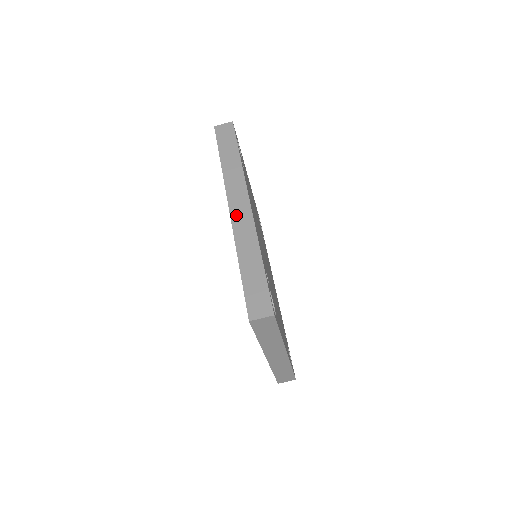
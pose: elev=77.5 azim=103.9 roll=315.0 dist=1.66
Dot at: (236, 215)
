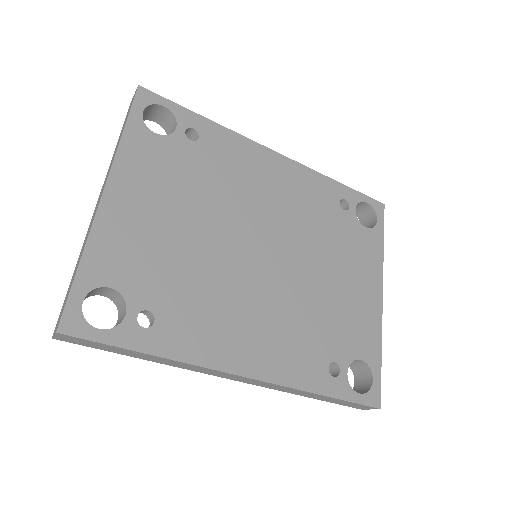
Dot at: (246, 382)
